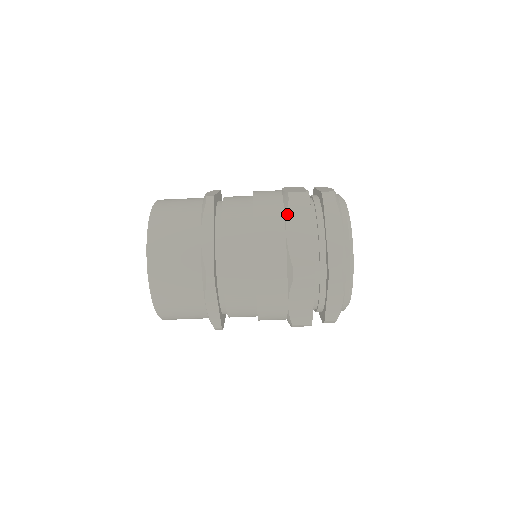
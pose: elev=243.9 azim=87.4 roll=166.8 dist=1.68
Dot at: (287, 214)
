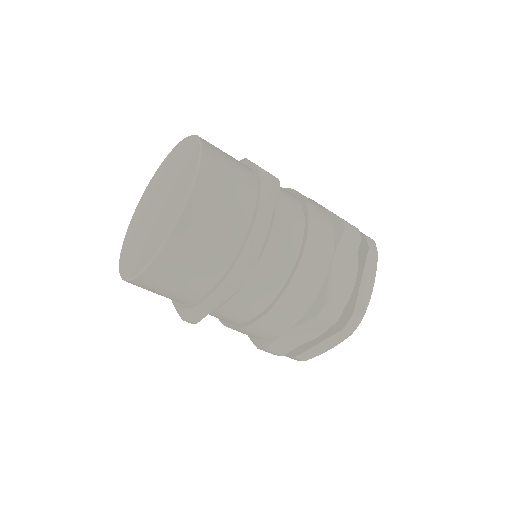
Dot at: (339, 244)
